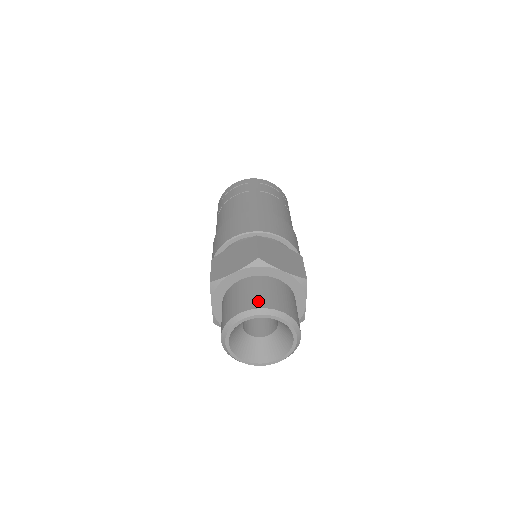
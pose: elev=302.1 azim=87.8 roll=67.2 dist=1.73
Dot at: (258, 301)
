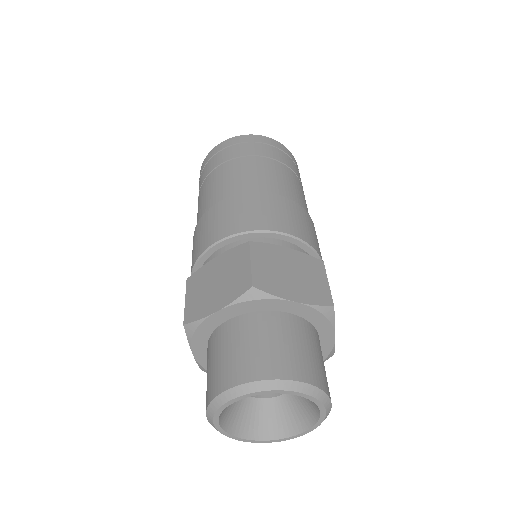
Dot at: (257, 365)
